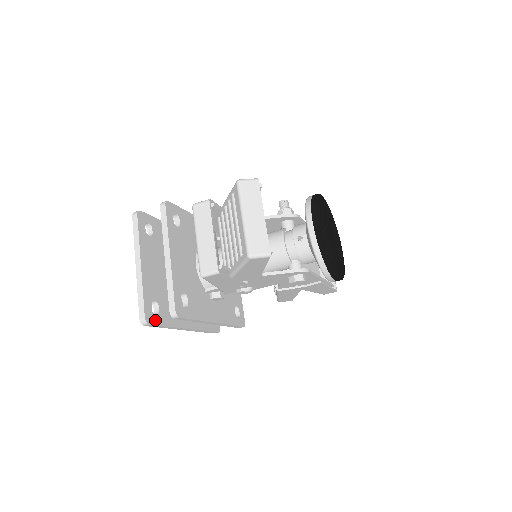
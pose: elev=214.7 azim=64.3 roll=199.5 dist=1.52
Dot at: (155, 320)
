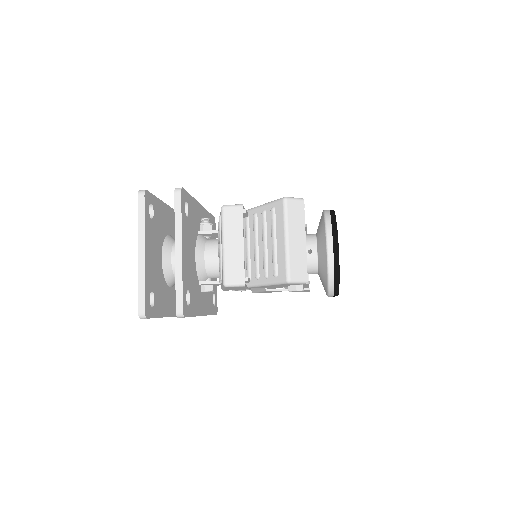
Dot at: (151, 313)
